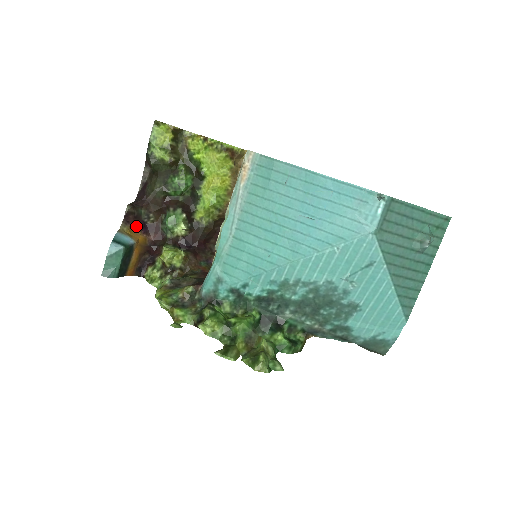
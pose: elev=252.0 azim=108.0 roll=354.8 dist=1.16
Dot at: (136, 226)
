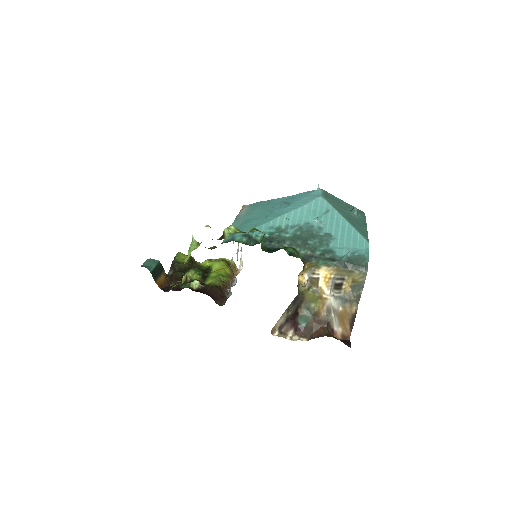
Dot at: occluded
